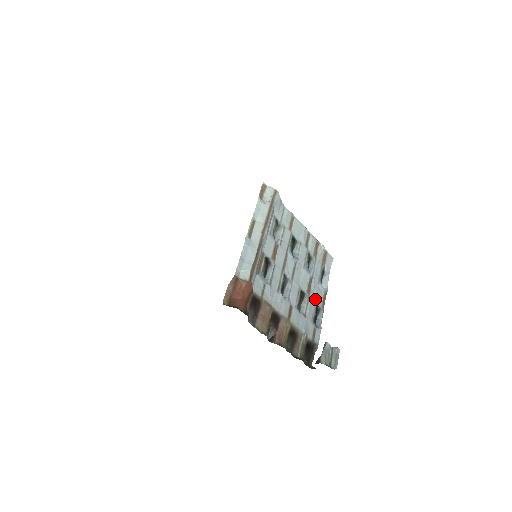
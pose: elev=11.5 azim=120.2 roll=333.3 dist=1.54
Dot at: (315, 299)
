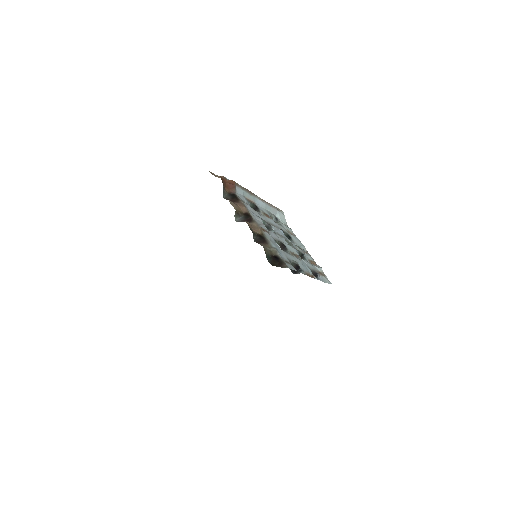
Dot at: (298, 263)
